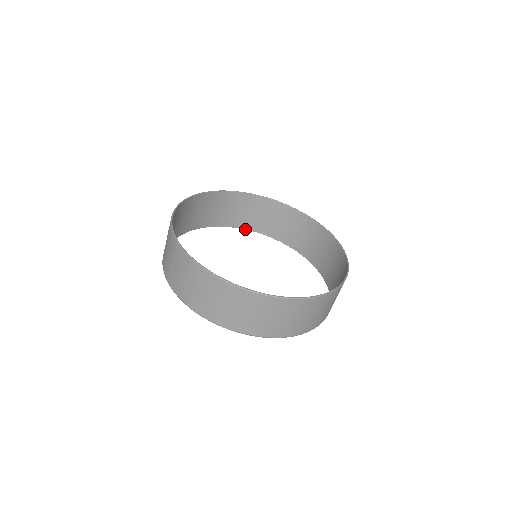
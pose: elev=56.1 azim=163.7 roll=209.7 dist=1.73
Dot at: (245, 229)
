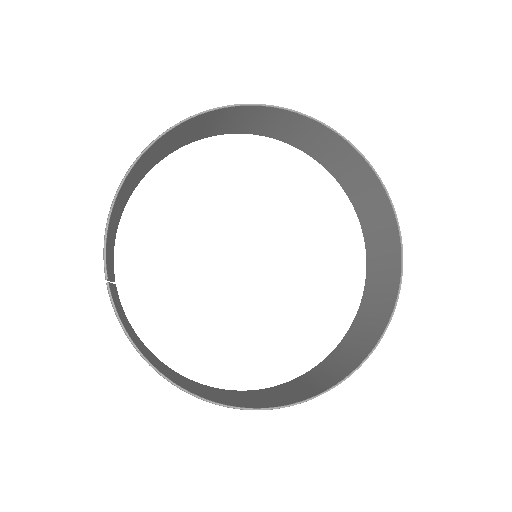
Dot at: (279, 140)
